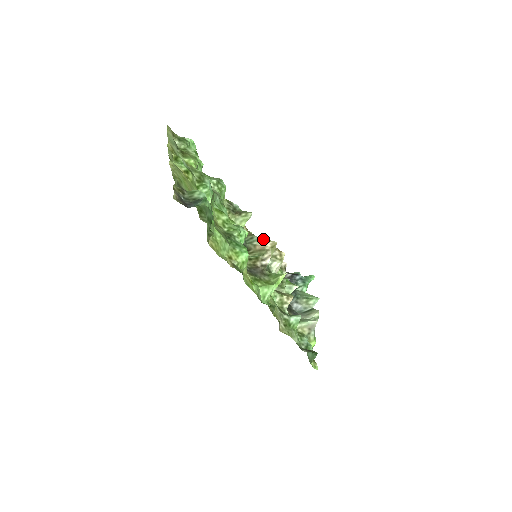
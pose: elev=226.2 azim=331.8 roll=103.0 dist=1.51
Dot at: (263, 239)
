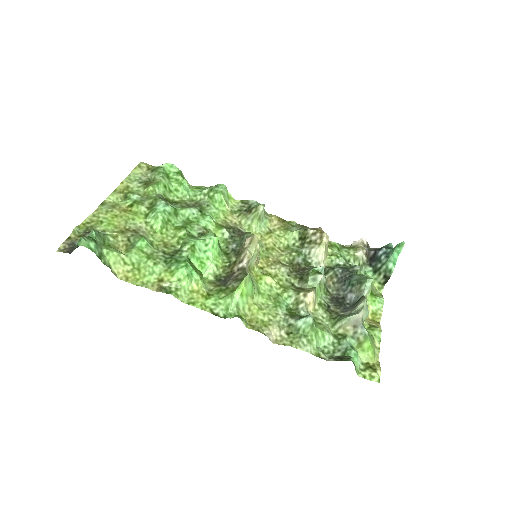
Dot at: (248, 236)
